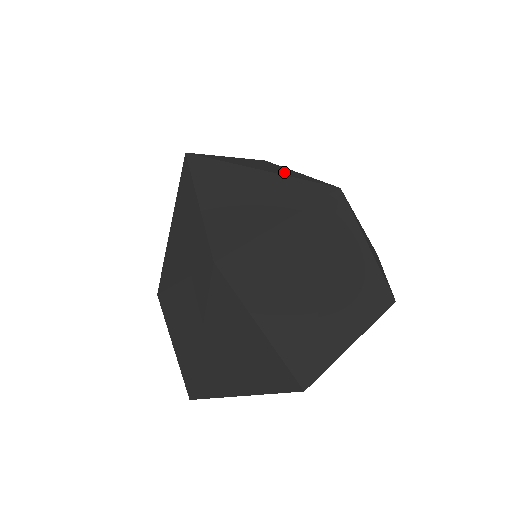
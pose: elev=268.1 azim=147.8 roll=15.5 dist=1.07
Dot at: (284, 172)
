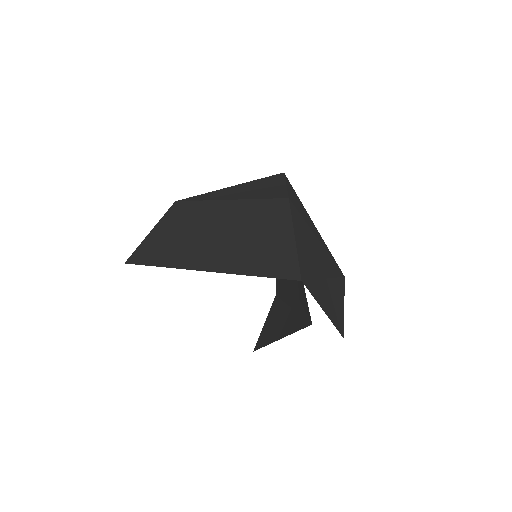
Dot at: occluded
